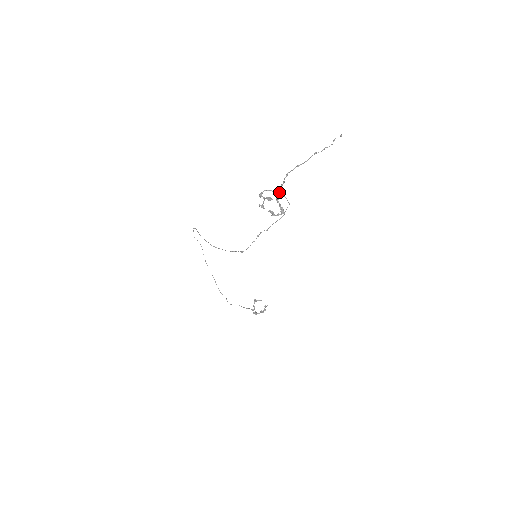
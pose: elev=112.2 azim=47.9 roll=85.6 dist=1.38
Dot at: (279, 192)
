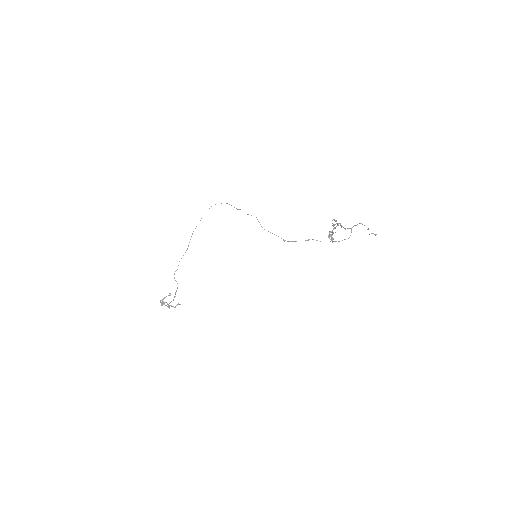
Dot at: occluded
